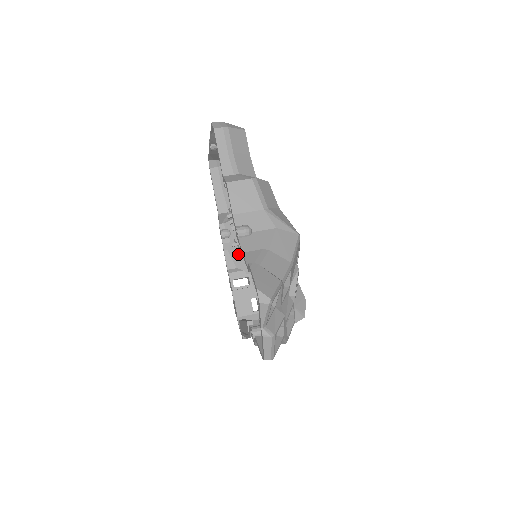
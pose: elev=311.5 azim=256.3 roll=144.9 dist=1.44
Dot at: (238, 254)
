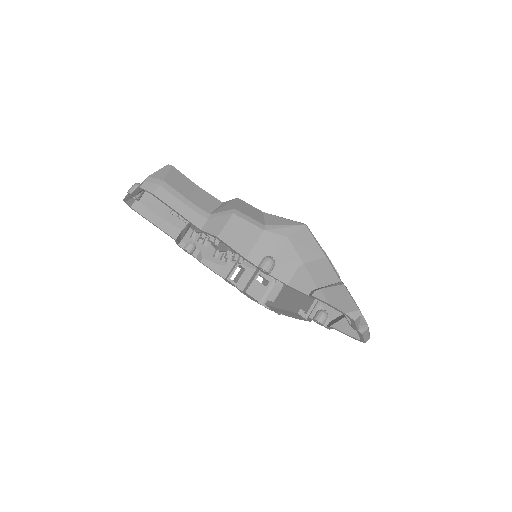
Dot at: occluded
